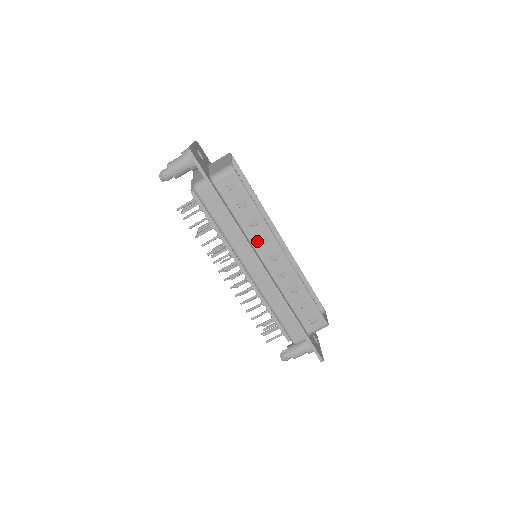
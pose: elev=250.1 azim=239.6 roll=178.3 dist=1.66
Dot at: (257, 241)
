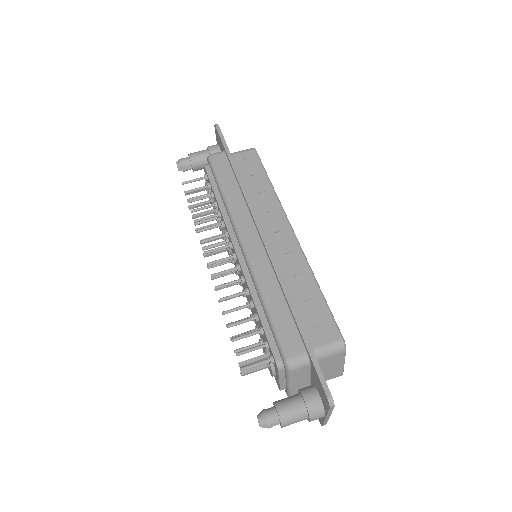
Dot at: (262, 213)
